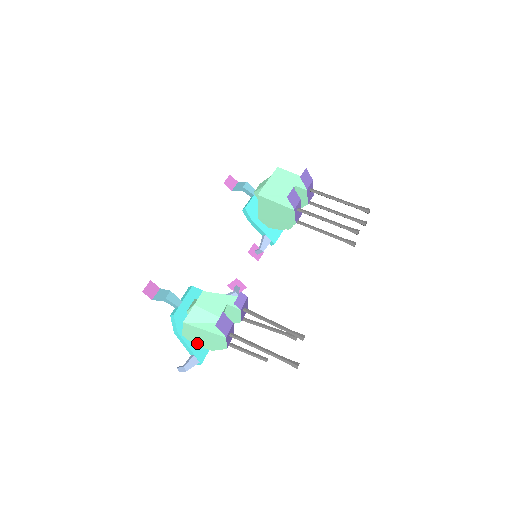
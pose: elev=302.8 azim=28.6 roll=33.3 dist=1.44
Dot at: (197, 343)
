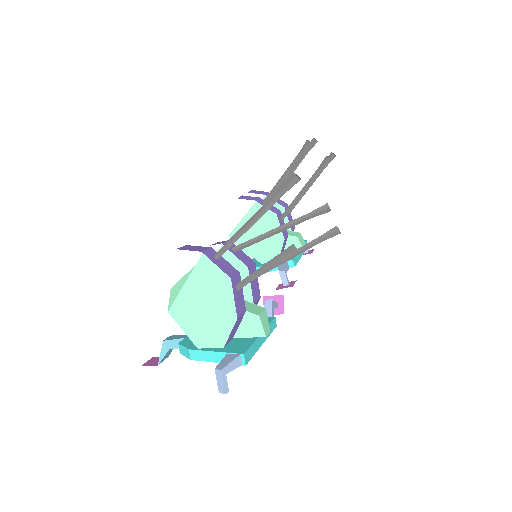
Dot at: (217, 335)
